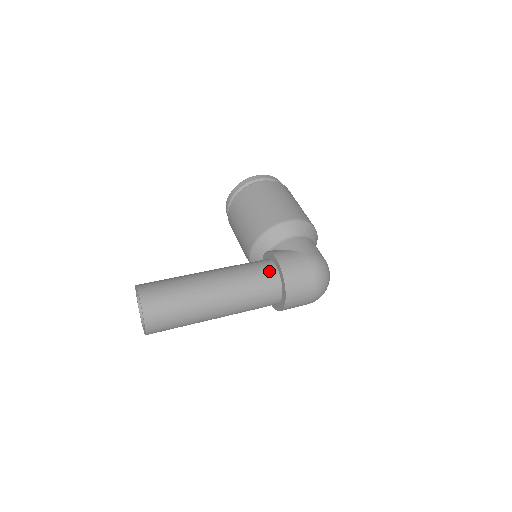
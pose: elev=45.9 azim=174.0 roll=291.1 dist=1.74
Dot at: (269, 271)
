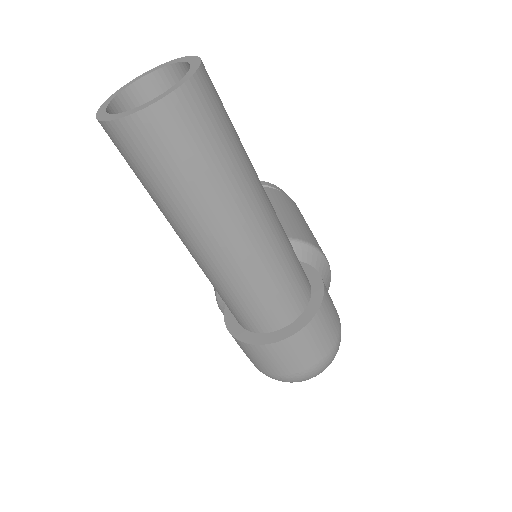
Dot at: (306, 277)
